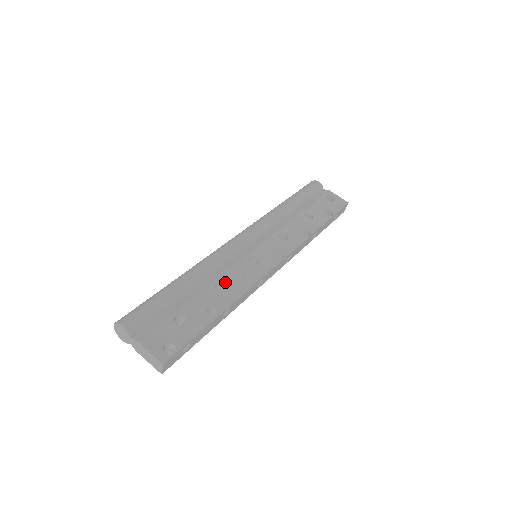
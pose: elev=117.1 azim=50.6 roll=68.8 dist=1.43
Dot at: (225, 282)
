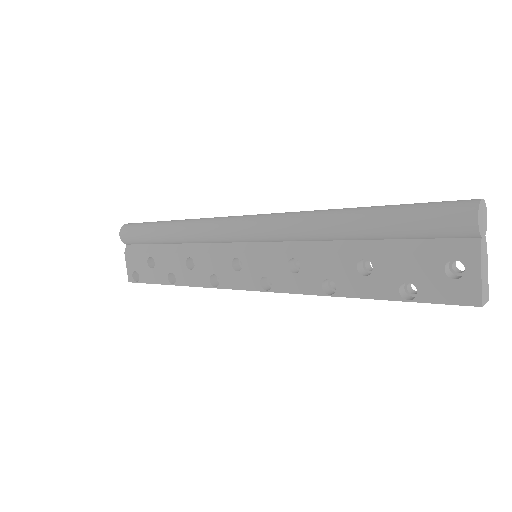
Dot at: (197, 262)
